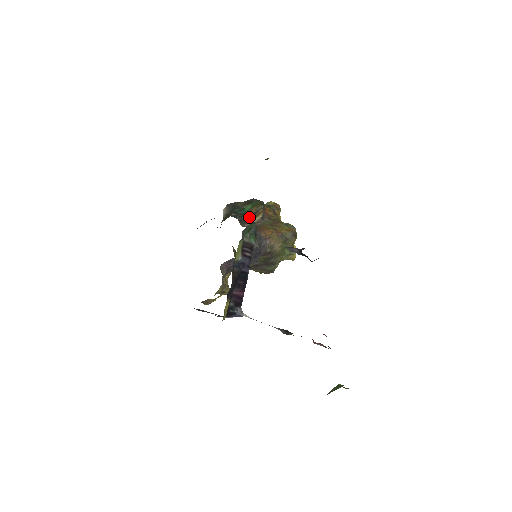
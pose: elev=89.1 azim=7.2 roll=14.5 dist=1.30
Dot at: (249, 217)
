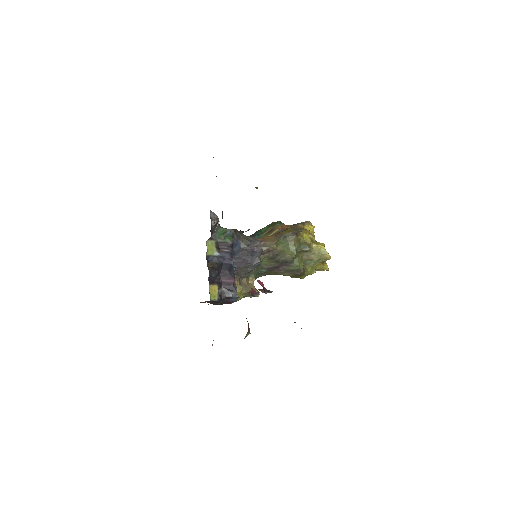
Dot at: (265, 235)
